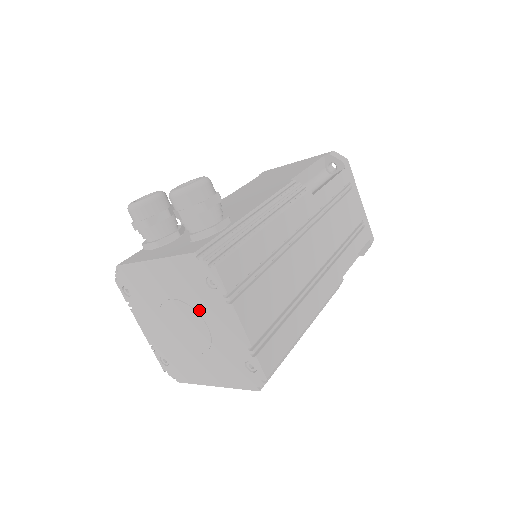
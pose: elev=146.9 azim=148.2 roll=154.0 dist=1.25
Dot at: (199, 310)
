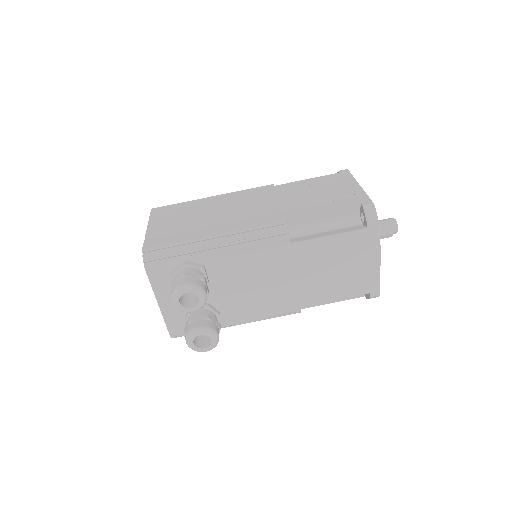
Dot at: occluded
